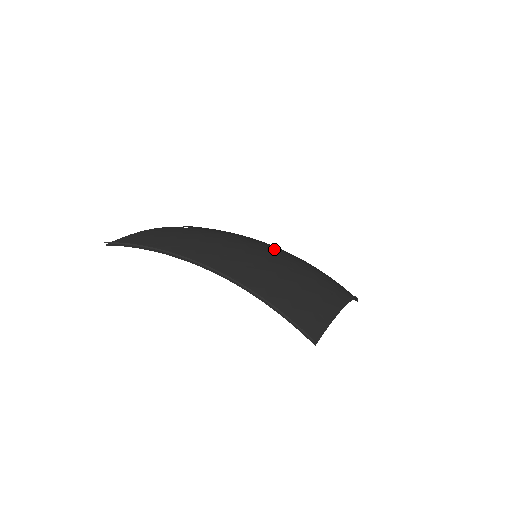
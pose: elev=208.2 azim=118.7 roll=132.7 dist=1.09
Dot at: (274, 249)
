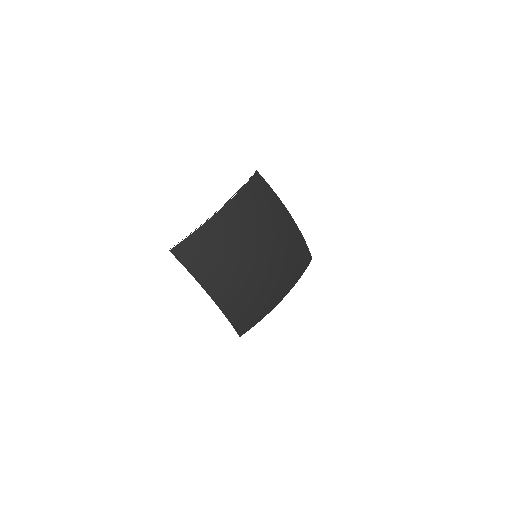
Dot at: (269, 255)
